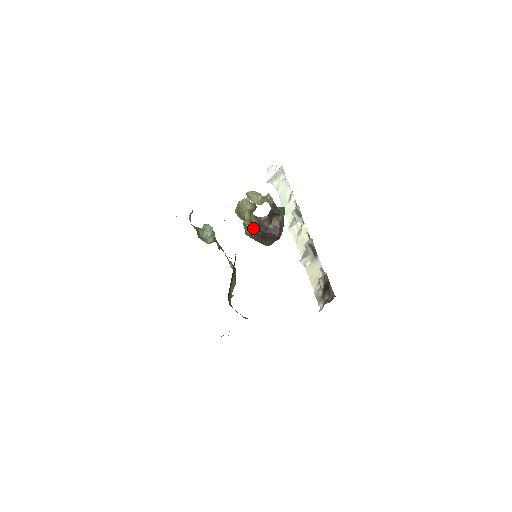
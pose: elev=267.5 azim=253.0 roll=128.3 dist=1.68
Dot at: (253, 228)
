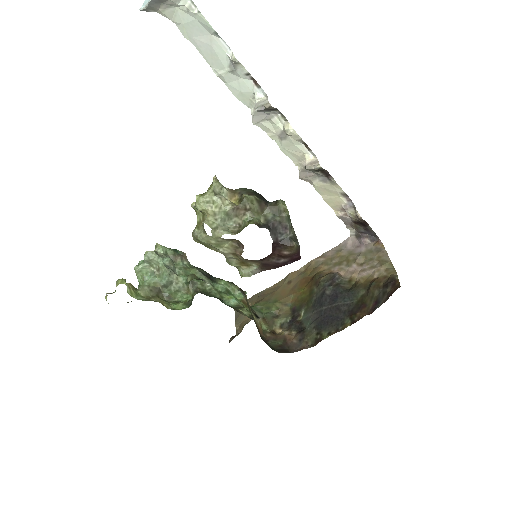
Dot at: occluded
